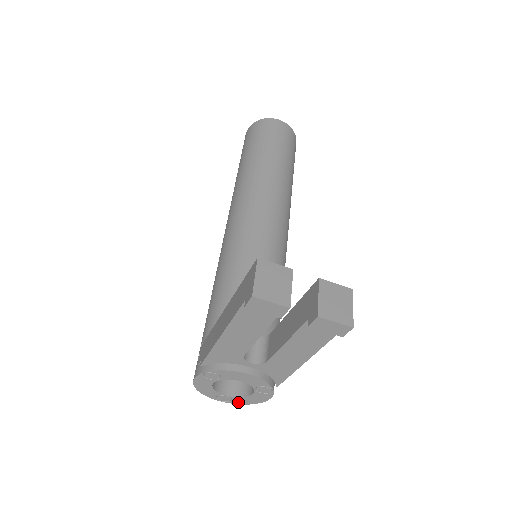
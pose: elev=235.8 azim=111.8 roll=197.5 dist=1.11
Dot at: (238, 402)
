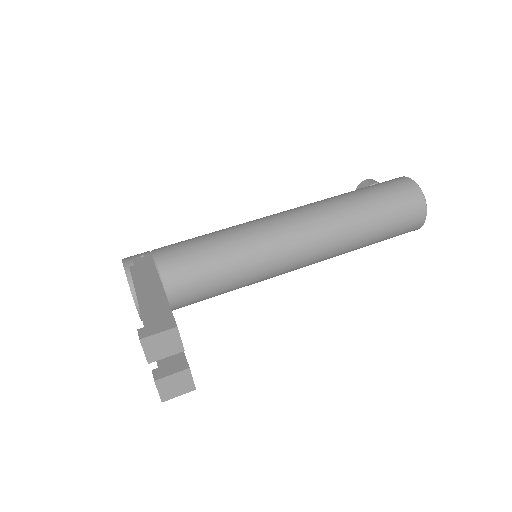
Dot at: occluded
